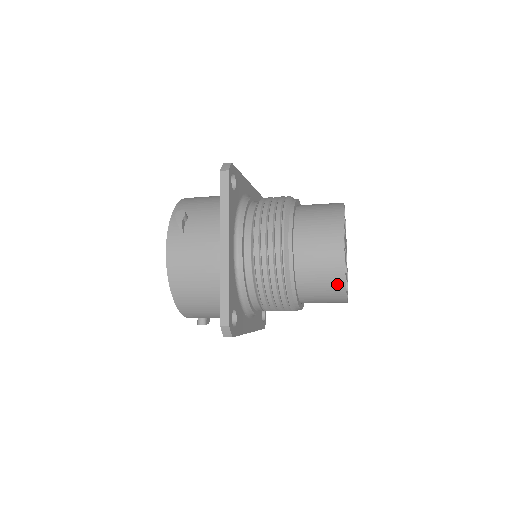
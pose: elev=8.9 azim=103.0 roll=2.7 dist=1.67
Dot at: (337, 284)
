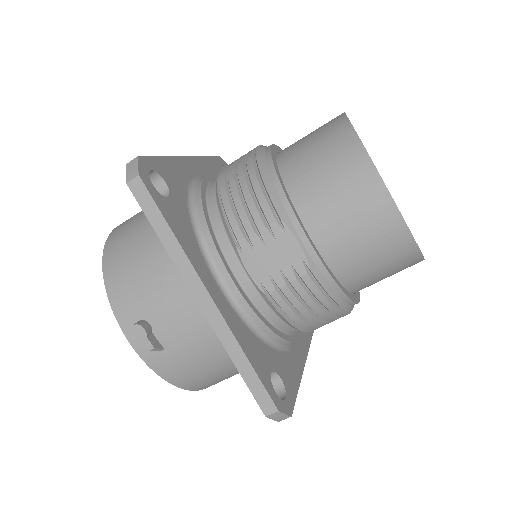
Dot at: (340, 136)
